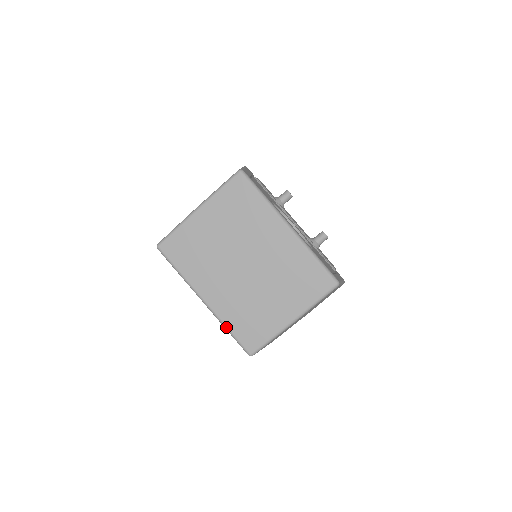
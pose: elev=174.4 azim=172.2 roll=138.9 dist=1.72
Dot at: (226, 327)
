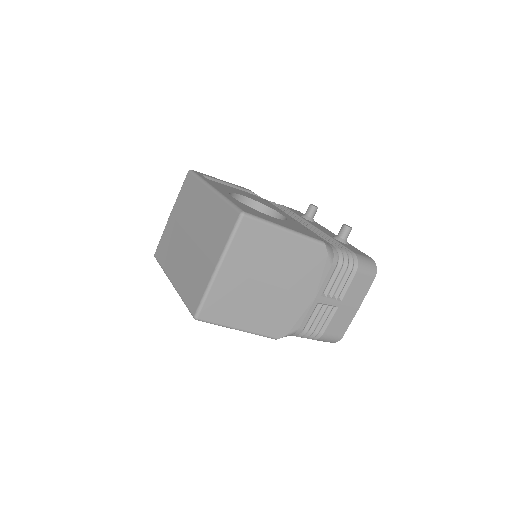
Dot at: (182, 298)
